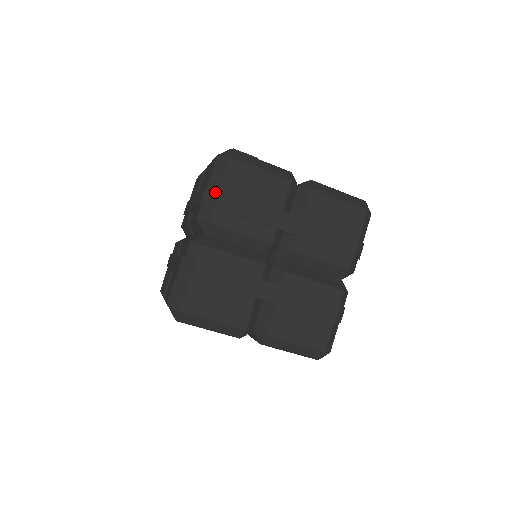
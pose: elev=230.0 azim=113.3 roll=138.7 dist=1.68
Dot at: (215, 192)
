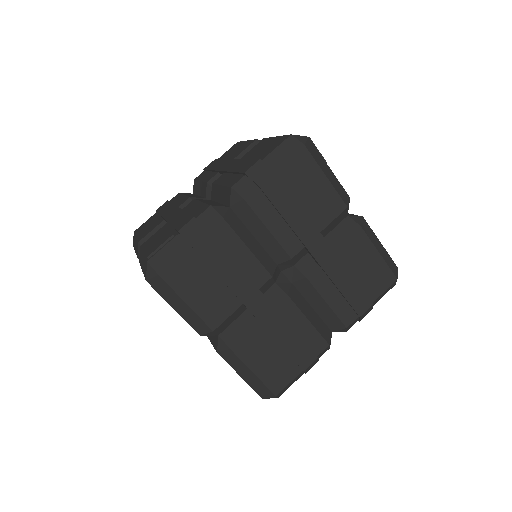
Dot at: (268, 171)
